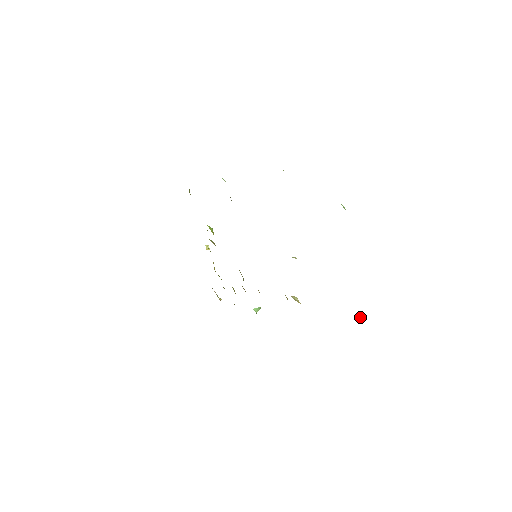
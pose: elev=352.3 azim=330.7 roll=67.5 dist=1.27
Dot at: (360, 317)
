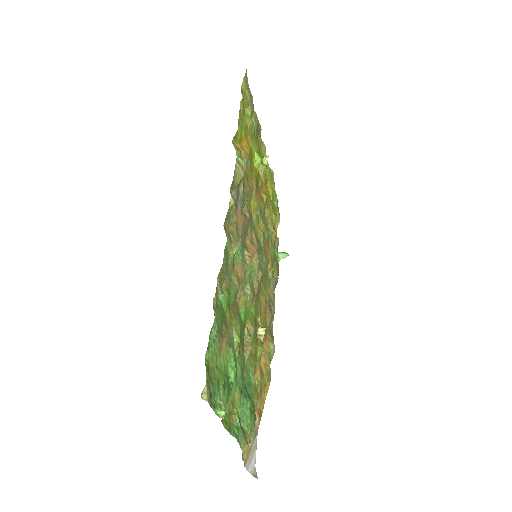
Dot at: occluded
